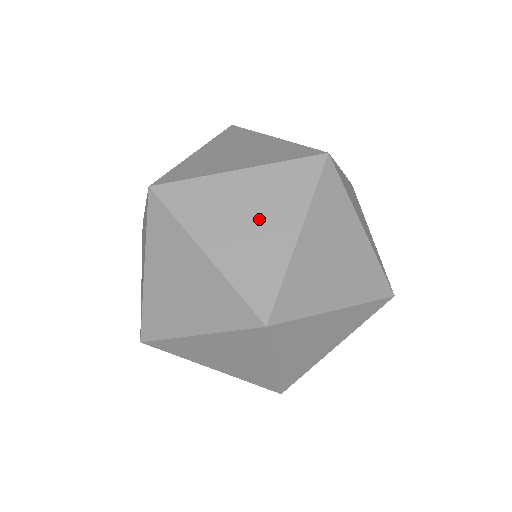
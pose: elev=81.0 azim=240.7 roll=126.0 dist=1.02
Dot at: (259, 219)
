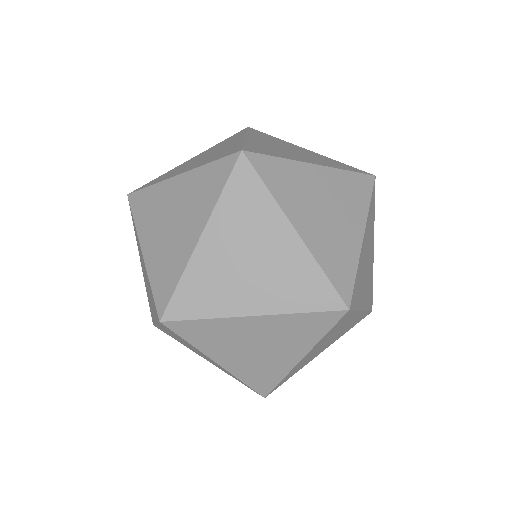
Dot at: (335, 213)
